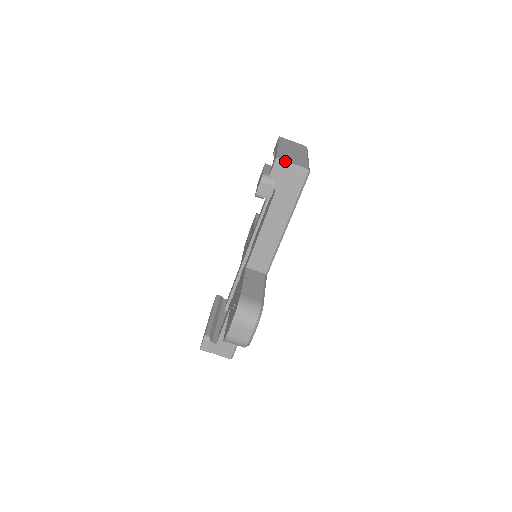
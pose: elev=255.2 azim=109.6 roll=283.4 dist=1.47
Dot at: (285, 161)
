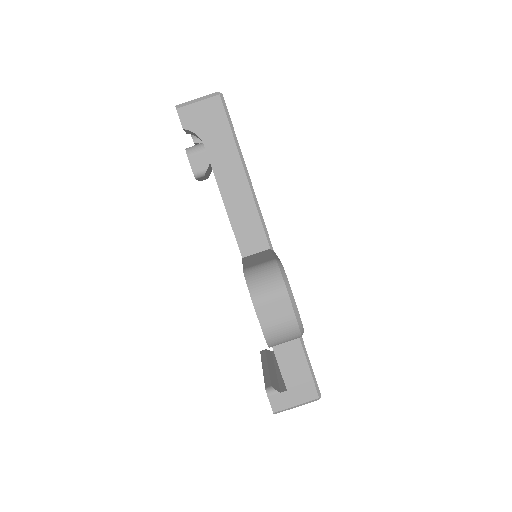
Dot at: (187, 102)
